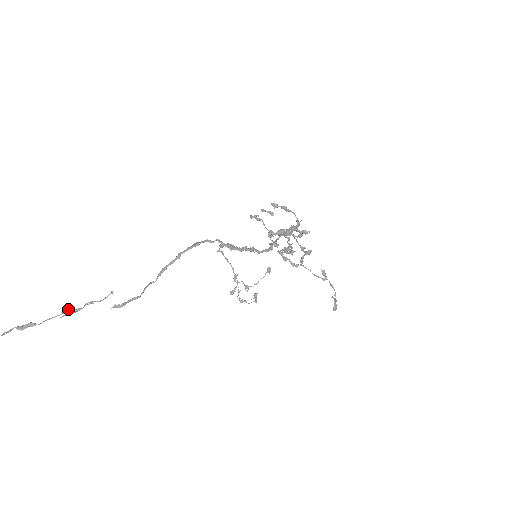
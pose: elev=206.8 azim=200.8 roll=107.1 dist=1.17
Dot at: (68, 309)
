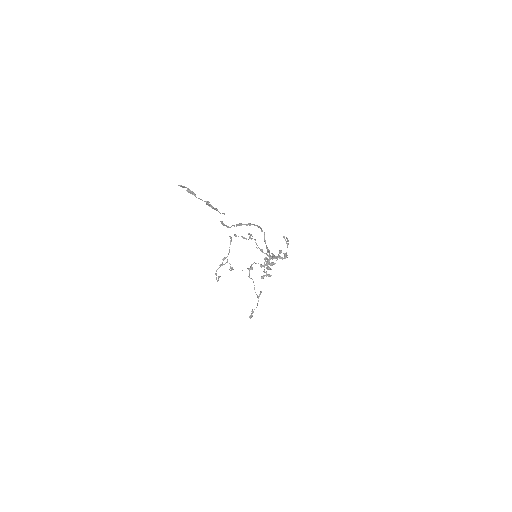
Dot at: occluded
